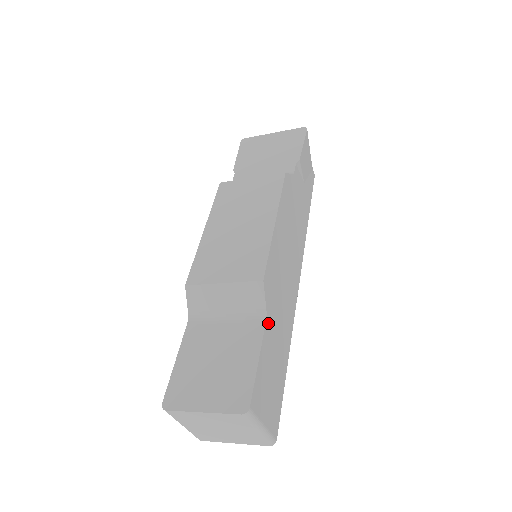
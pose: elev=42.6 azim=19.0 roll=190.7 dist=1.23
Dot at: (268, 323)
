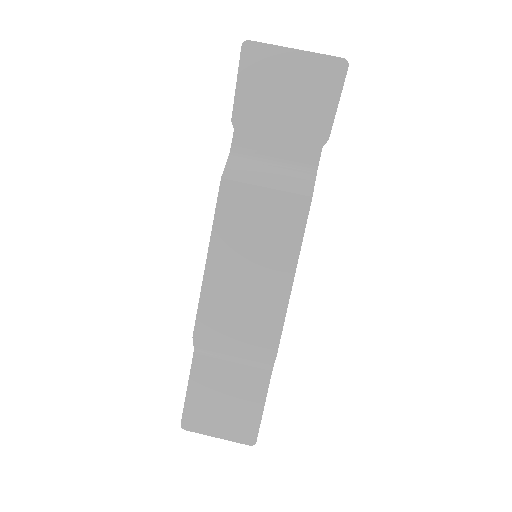
Dot at: (272, 369)
